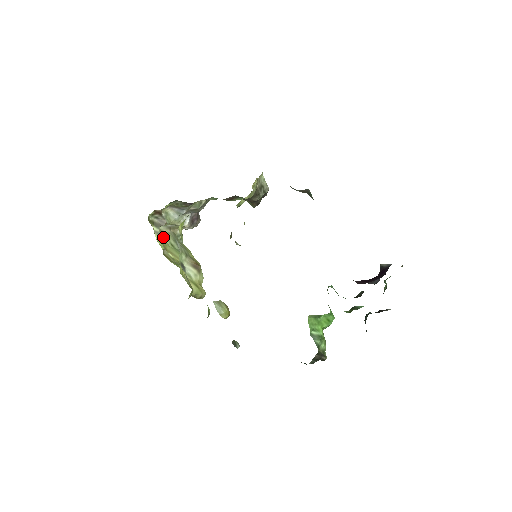
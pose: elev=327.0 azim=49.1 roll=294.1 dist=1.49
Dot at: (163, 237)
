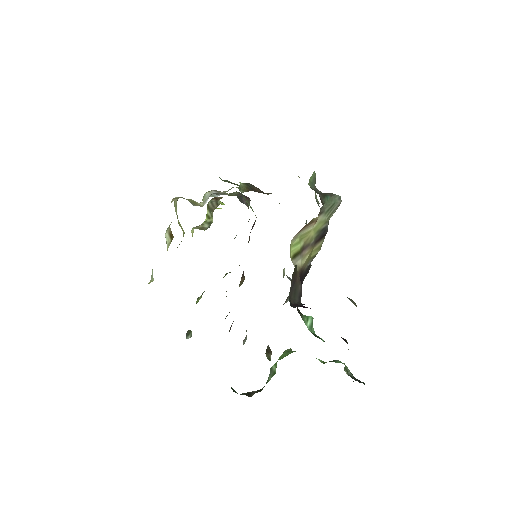
Dot at: (175, 207)
